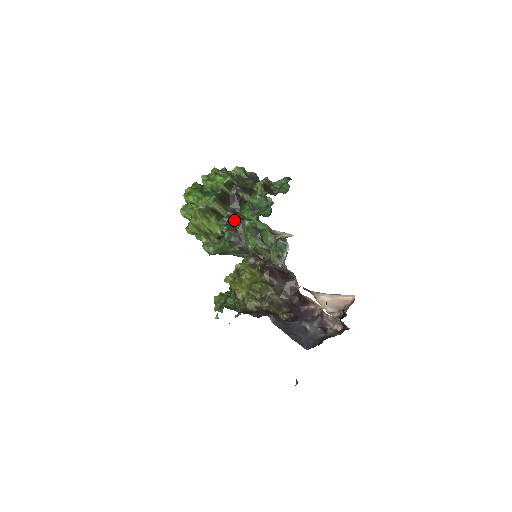
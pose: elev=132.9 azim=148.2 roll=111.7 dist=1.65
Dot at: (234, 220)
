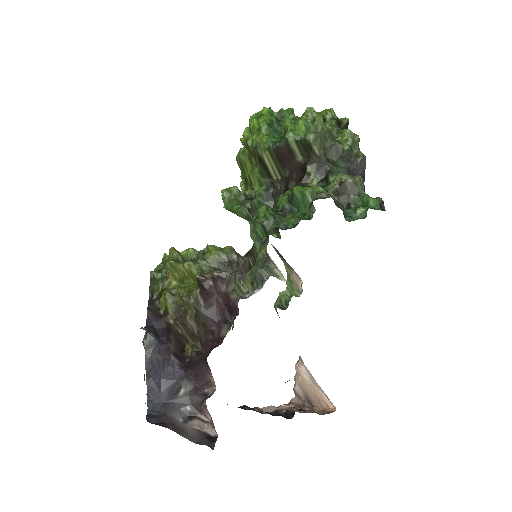
Dot at: (279, 193)
